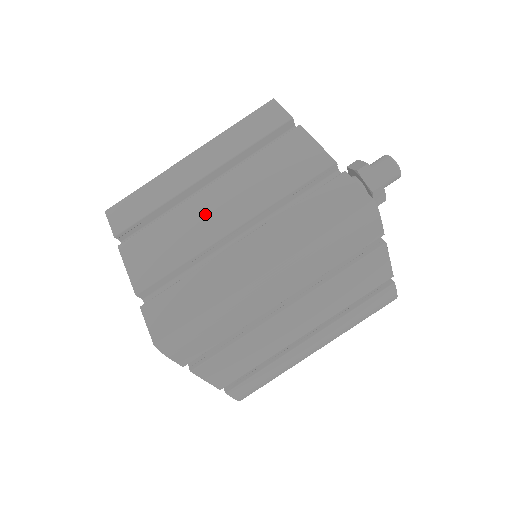
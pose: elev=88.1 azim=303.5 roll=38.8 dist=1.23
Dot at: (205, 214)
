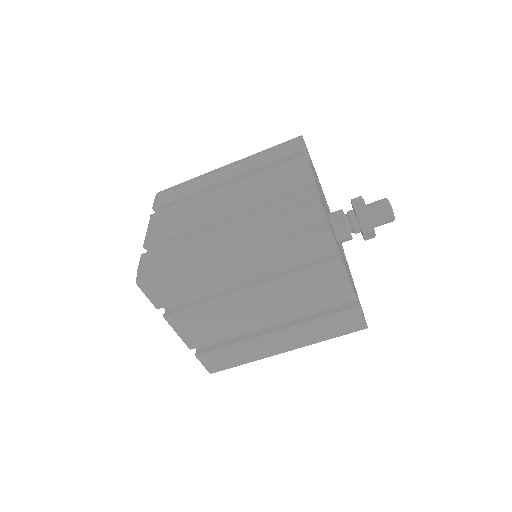
Dot at: (245, 311)
